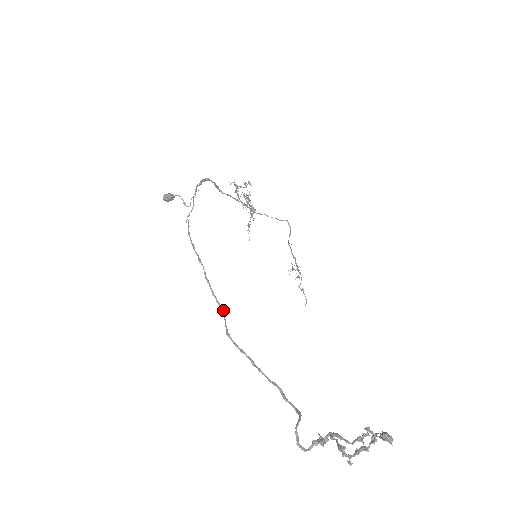
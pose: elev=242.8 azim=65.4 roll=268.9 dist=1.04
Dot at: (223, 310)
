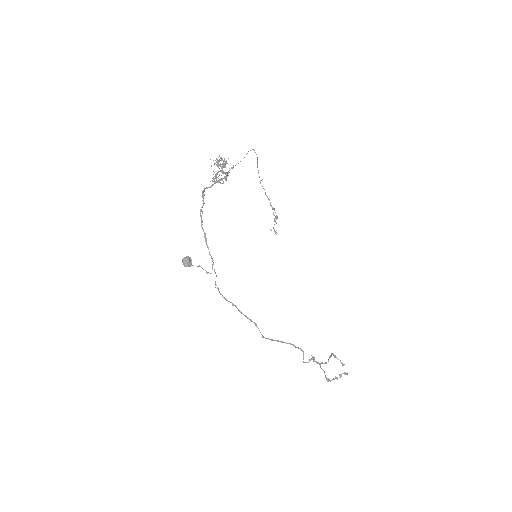
Dot at: (256, 325)
